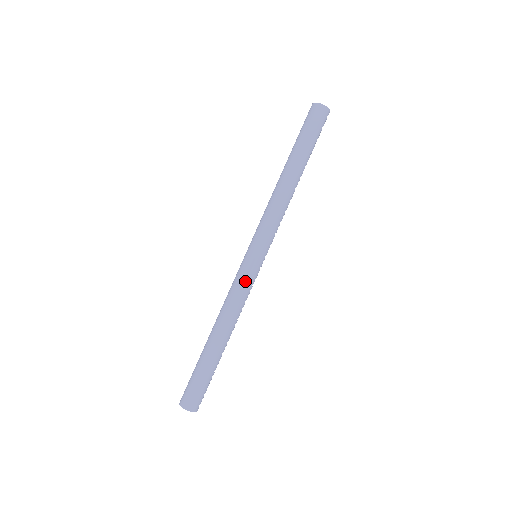
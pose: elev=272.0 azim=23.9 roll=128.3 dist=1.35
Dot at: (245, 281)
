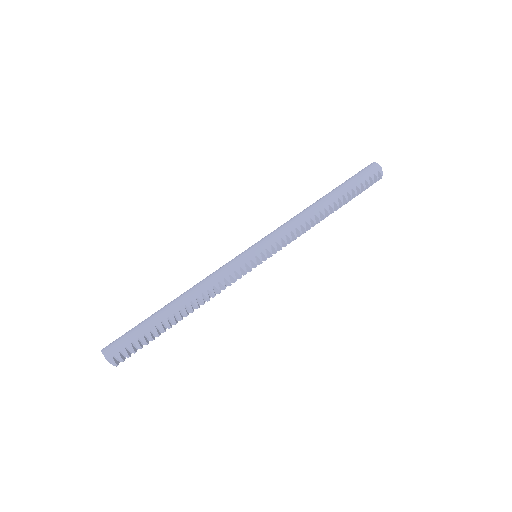
Dot at: (229, 263)
